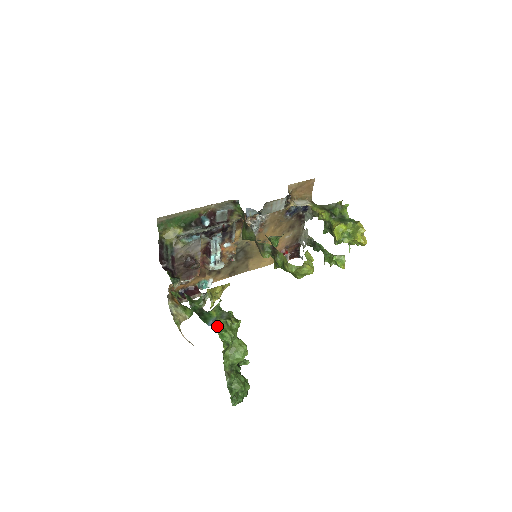
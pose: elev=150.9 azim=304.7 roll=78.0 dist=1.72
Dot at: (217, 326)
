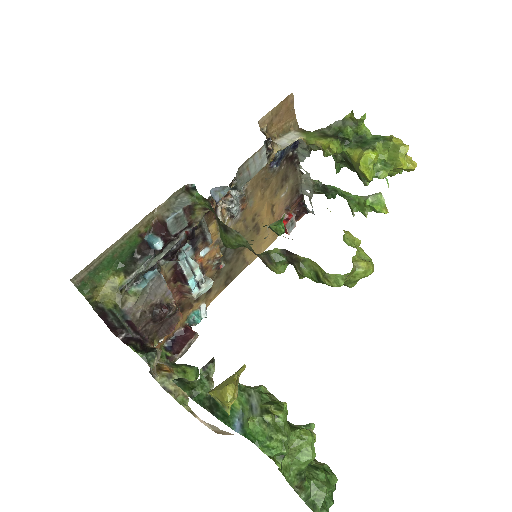
Dot at: (251, 434)
